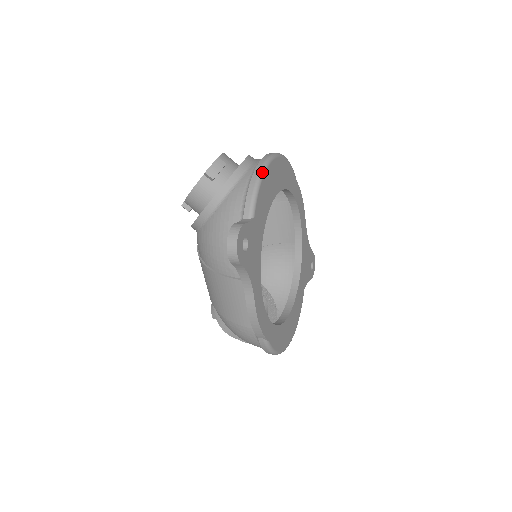
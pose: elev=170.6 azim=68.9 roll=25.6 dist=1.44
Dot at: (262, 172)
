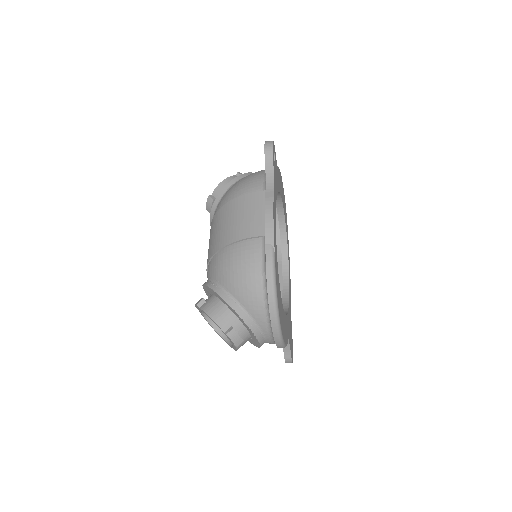
Dot at: occluded
